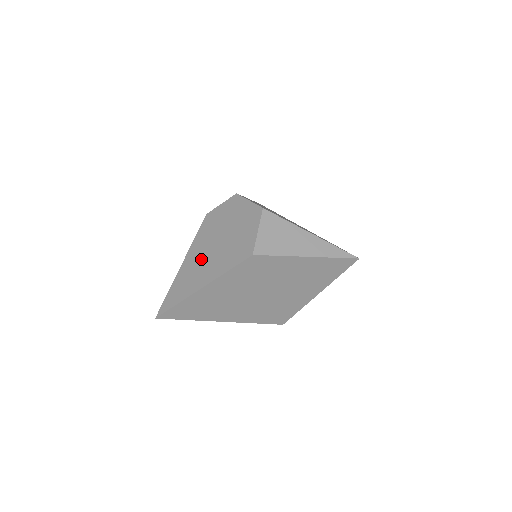
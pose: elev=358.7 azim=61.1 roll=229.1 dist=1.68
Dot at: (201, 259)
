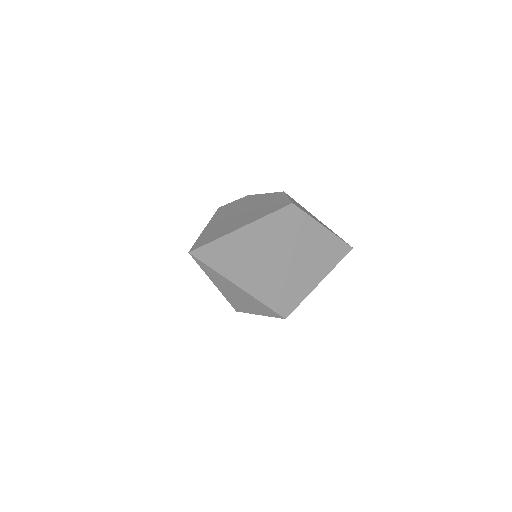
Dot at: (231, 219)
